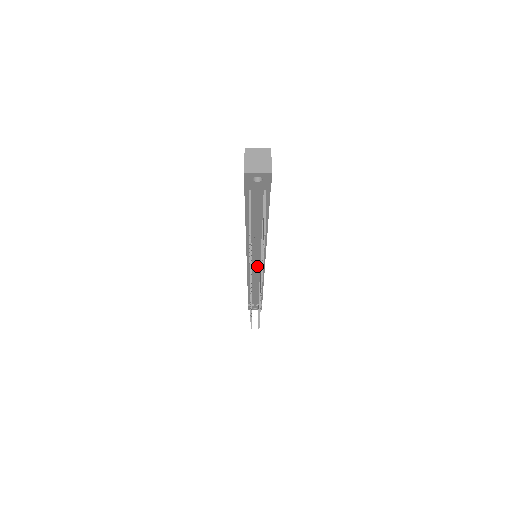
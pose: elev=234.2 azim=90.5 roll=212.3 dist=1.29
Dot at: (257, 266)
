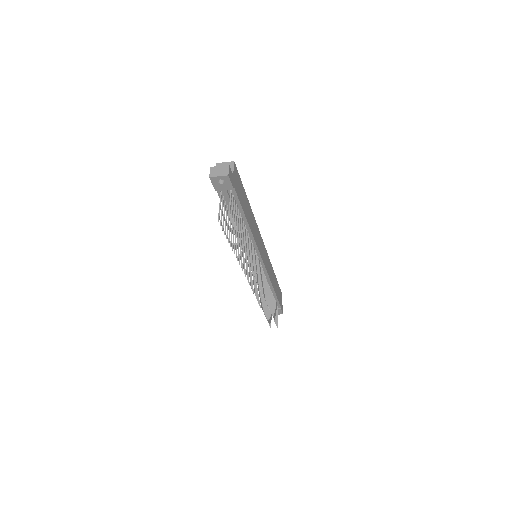
Dot at: occluded
